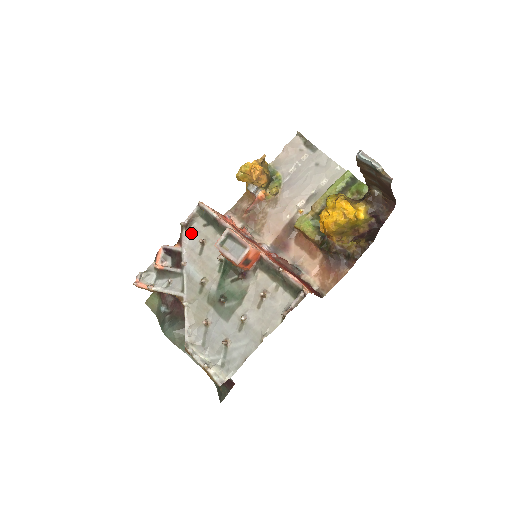
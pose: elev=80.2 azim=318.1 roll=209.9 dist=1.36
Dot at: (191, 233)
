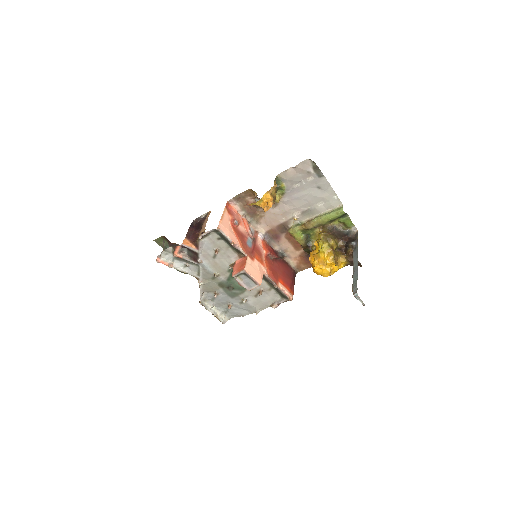
Dot at: (206, 242)
